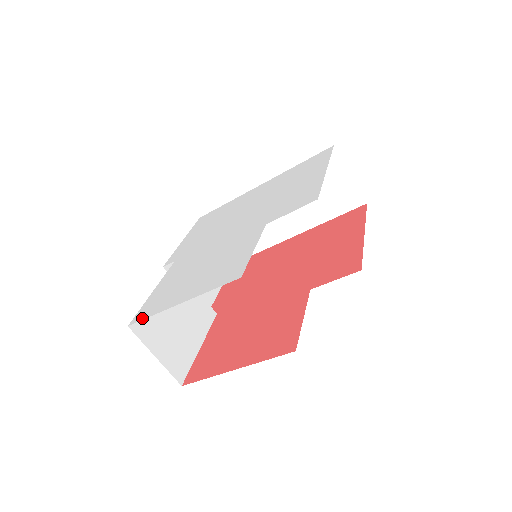
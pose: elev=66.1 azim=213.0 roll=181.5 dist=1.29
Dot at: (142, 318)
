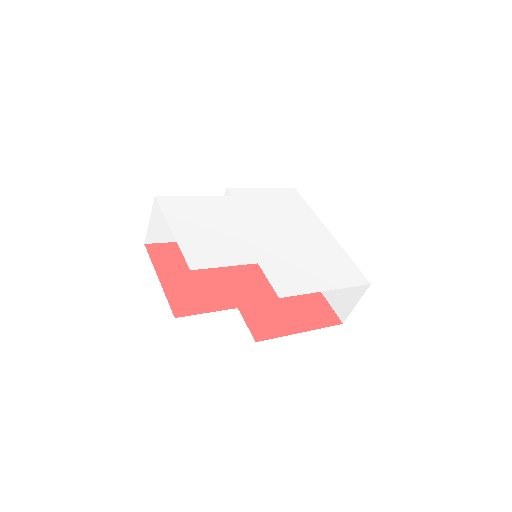
Dot at: (161, 204)
